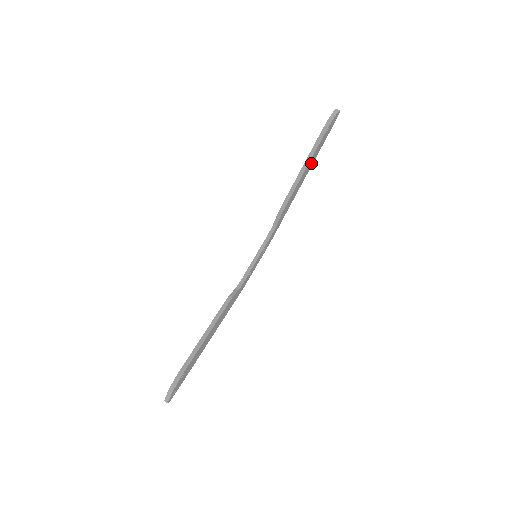
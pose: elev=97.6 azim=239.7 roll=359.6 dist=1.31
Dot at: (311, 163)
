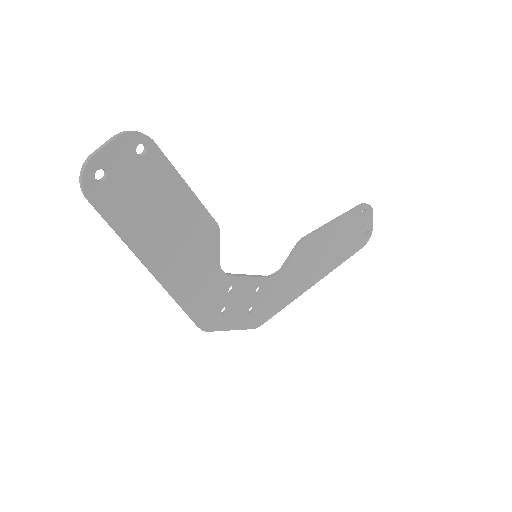
Dot at: (337, 251)
